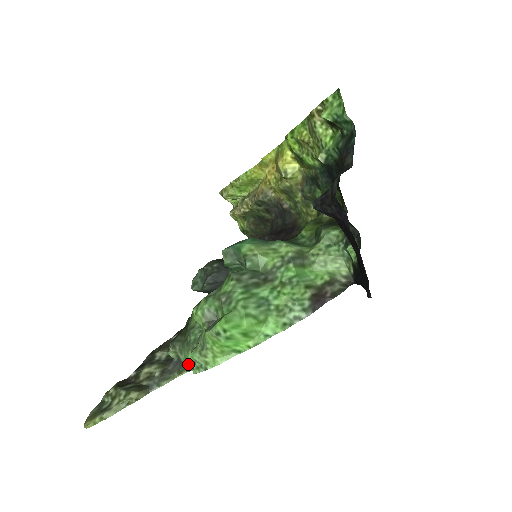
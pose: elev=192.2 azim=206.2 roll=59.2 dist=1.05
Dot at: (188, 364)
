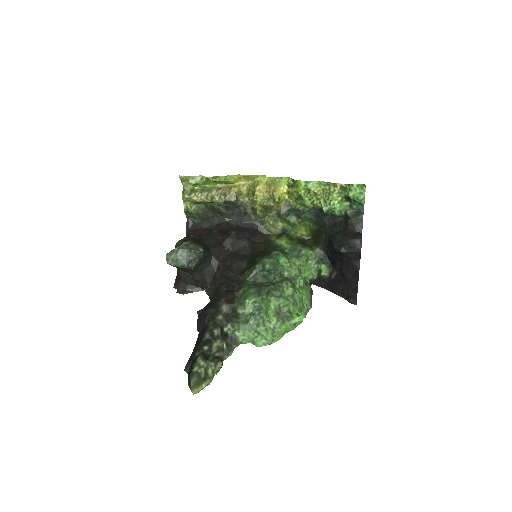
Dot at: (246, 339)
